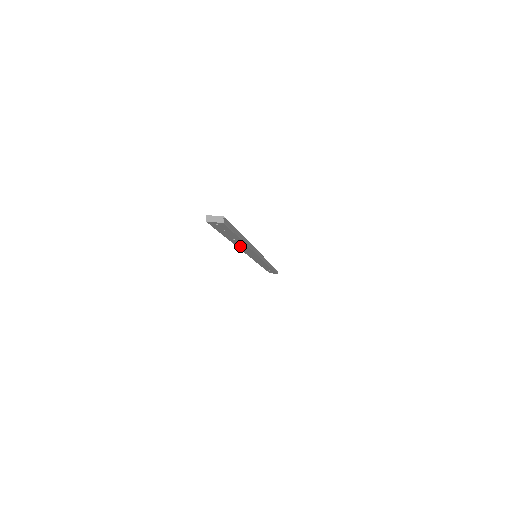
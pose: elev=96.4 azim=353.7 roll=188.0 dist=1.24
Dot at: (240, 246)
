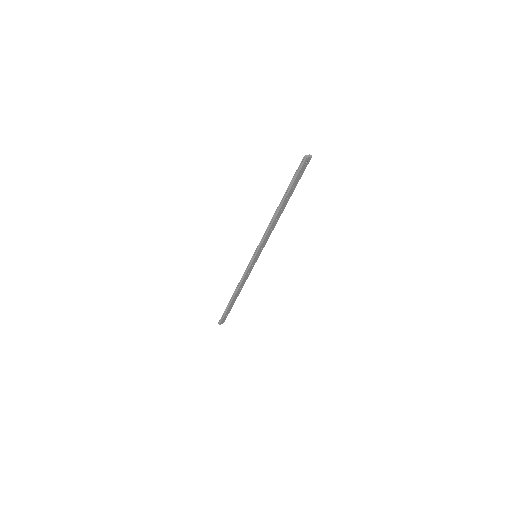
Dot at: (276, 219)
